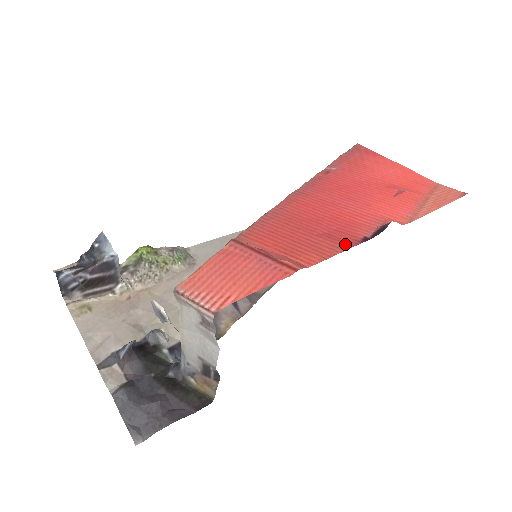
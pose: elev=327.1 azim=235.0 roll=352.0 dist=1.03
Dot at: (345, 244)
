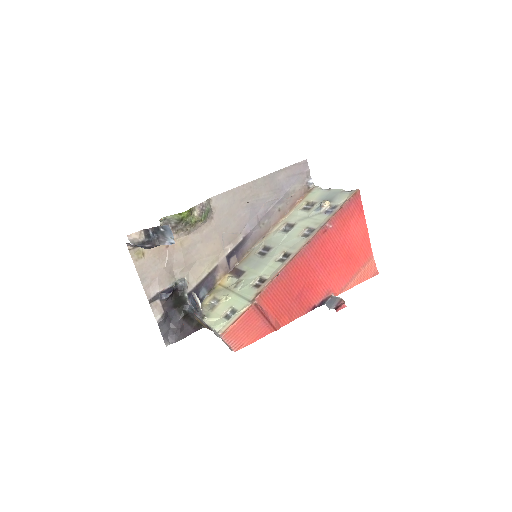
Dot at: (304, 311)
